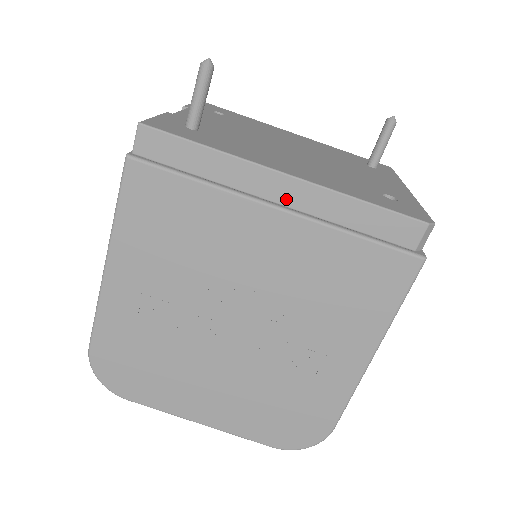
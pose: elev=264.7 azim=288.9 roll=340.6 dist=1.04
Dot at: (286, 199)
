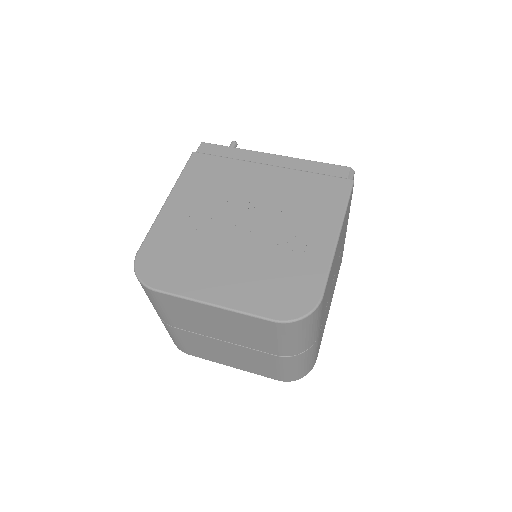
Dot at: (274, 163)
